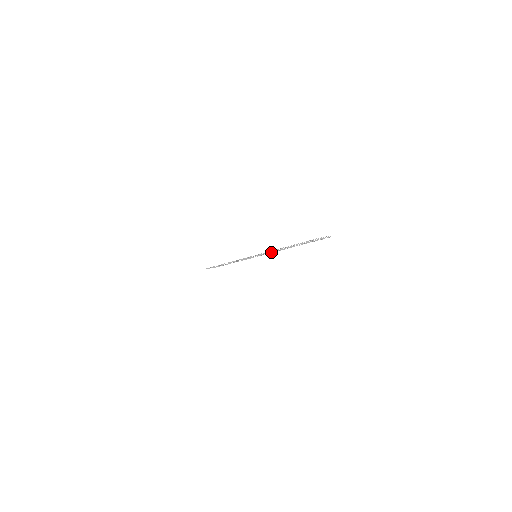
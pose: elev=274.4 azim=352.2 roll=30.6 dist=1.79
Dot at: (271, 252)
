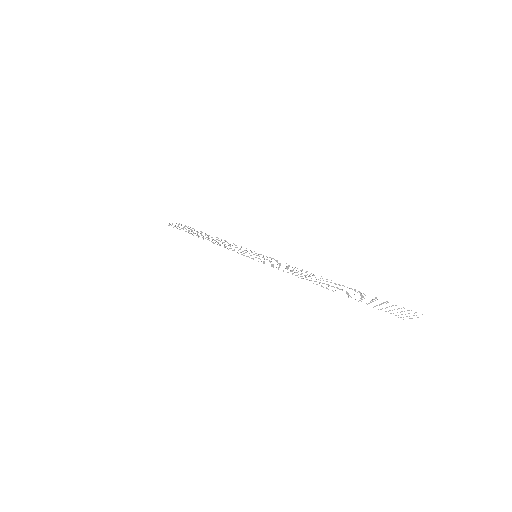
Dot at: occluded
